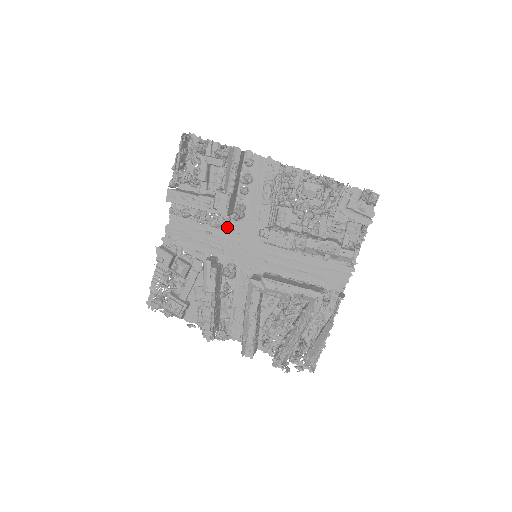
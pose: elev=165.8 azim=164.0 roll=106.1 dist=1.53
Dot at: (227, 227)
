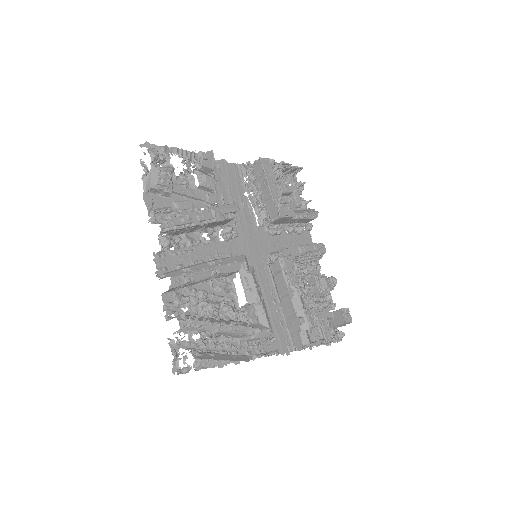
Dot at: (263, 221)
